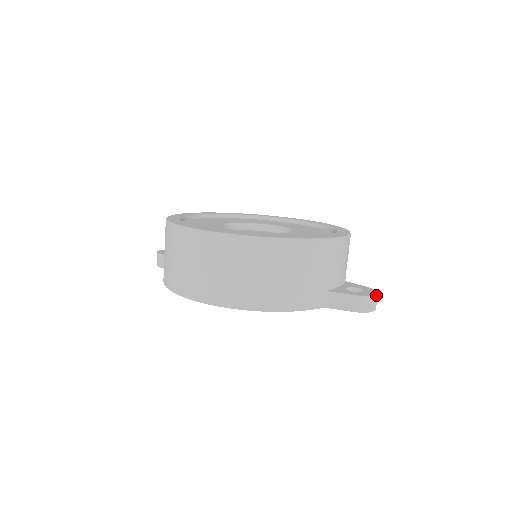
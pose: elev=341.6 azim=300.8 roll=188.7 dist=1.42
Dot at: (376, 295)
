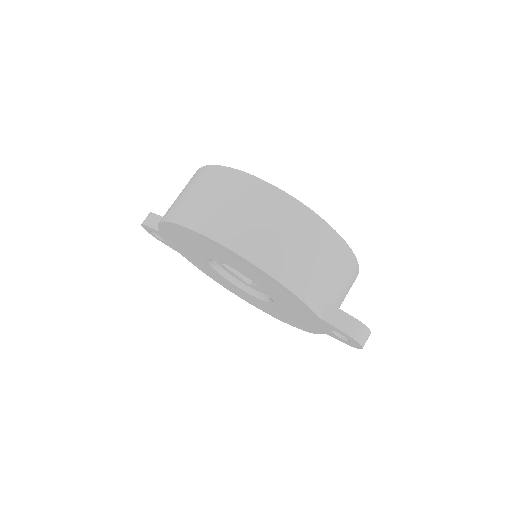
Dot at: (370, 332)
